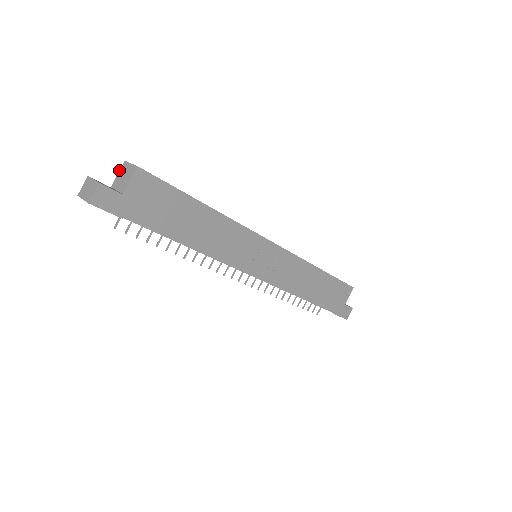
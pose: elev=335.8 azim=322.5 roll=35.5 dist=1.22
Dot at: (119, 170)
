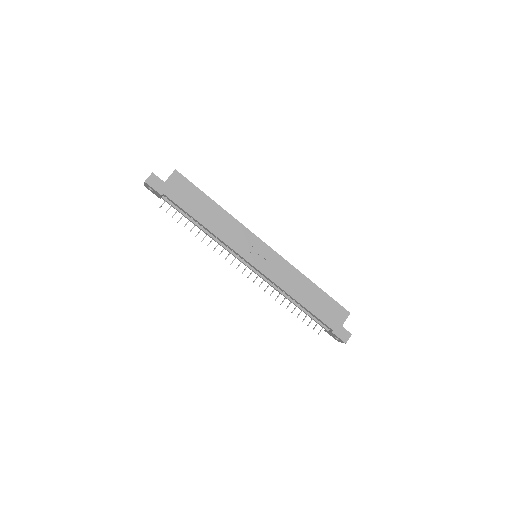
Dot at: occluded
